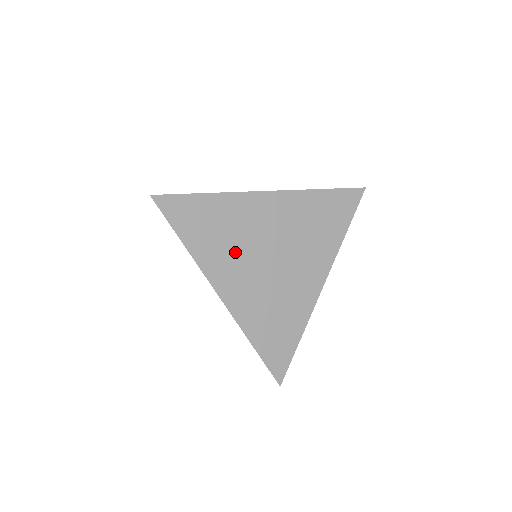
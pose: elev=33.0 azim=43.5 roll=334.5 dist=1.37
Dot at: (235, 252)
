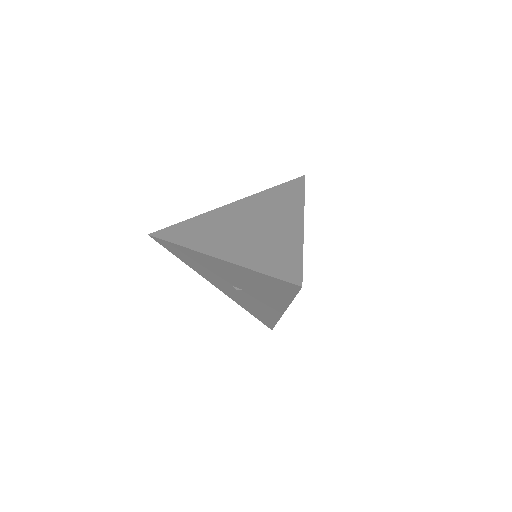
Dot at: (219, 234)
